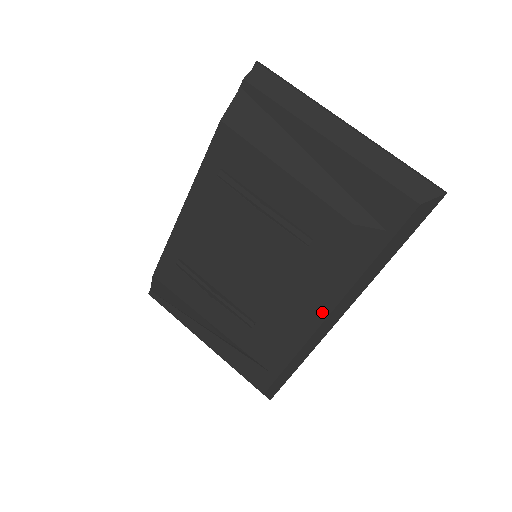
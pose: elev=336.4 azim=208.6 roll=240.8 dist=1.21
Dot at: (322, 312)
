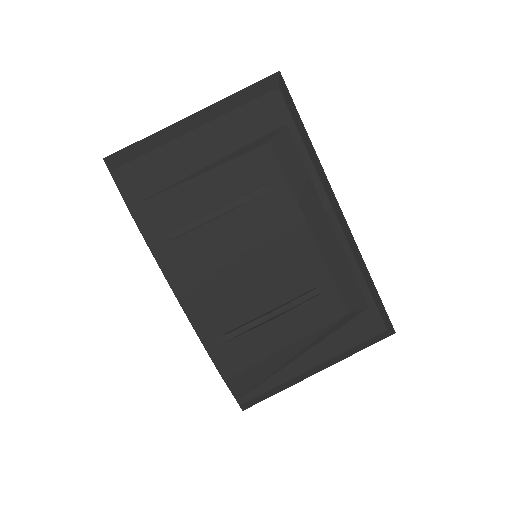
Dot at: (330, 219)
